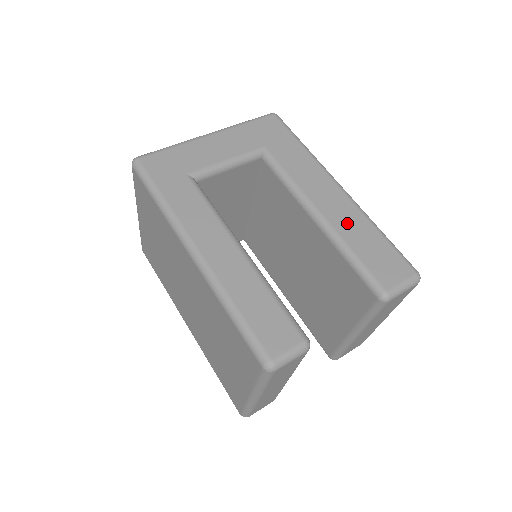
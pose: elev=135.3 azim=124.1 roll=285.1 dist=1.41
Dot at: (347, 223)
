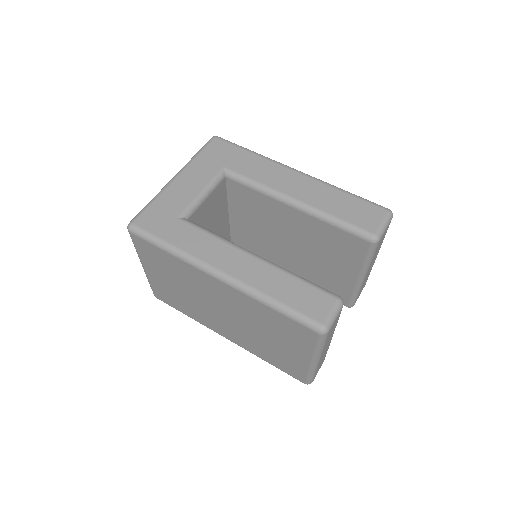
Dot at: (319, 197)
